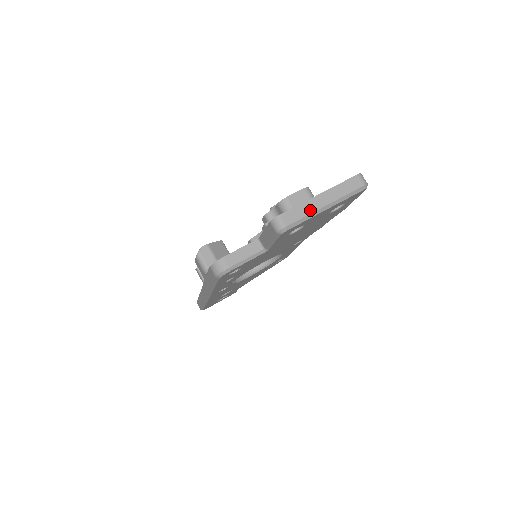
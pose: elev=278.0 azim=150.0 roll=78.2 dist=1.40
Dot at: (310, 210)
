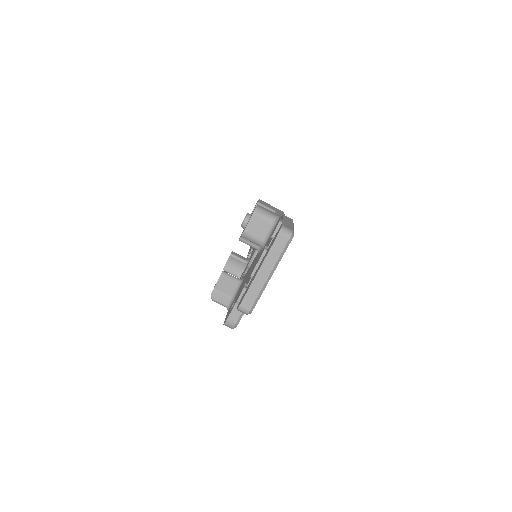
Dot at: (259, 288)
